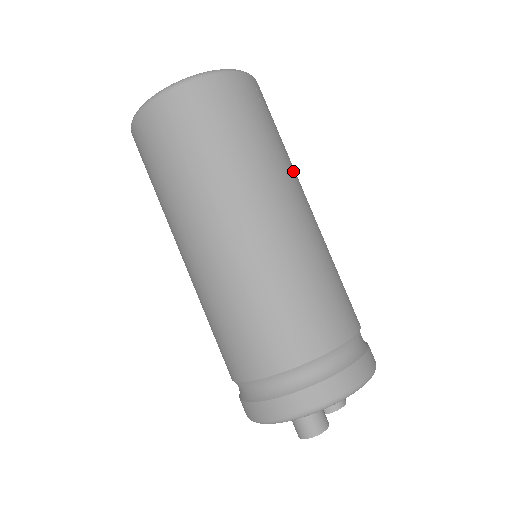
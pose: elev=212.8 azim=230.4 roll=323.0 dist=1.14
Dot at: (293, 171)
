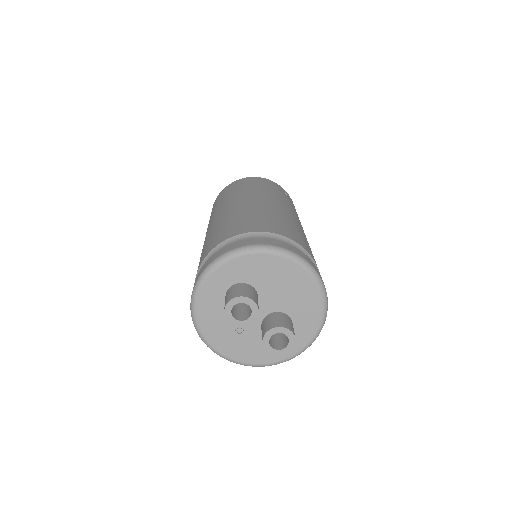
Dot at: (295, 213)
